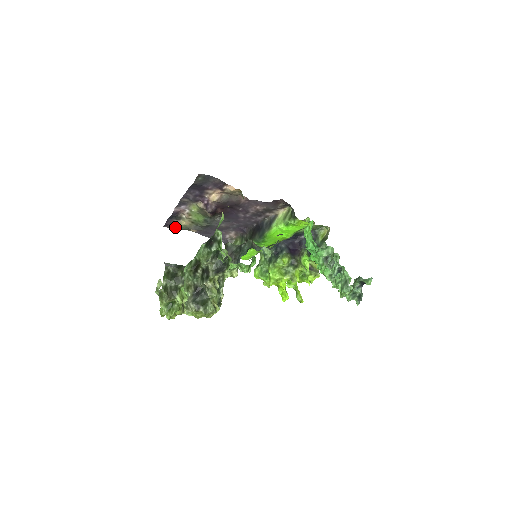
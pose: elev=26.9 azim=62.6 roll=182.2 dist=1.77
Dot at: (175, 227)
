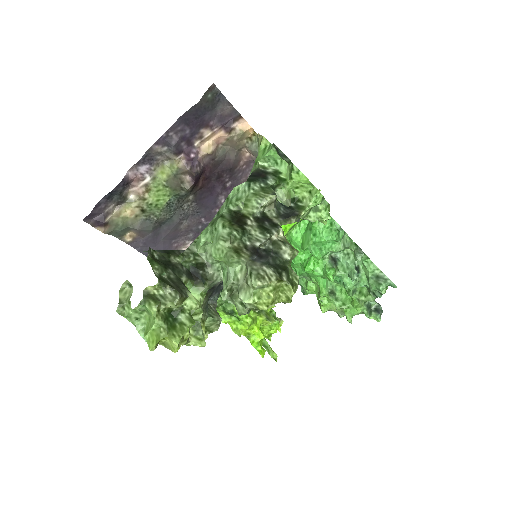
Dot at: (106, 222)
